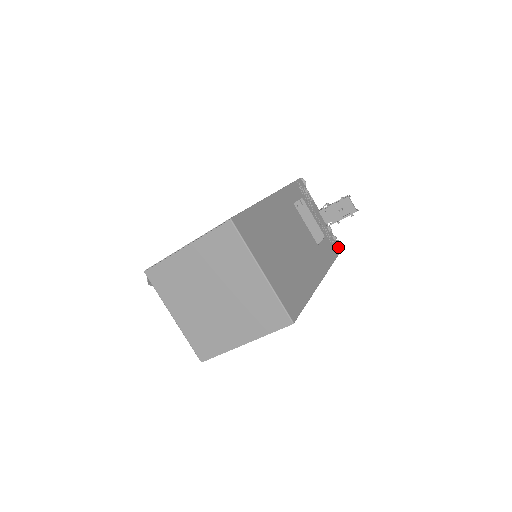
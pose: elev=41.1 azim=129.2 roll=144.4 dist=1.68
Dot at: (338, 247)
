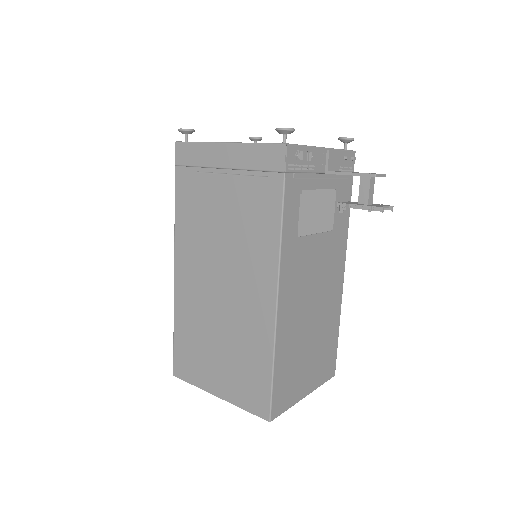
Dot at: (351, 161)
